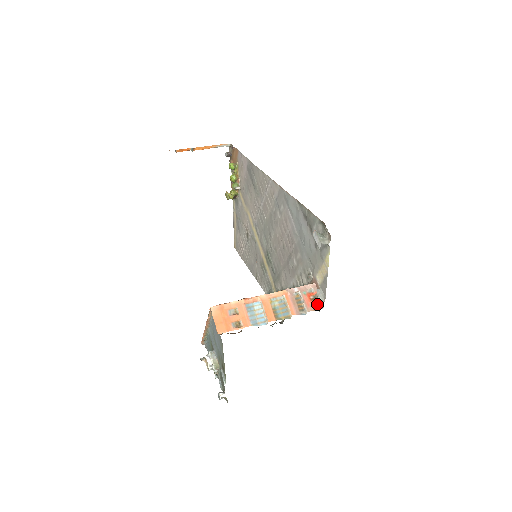
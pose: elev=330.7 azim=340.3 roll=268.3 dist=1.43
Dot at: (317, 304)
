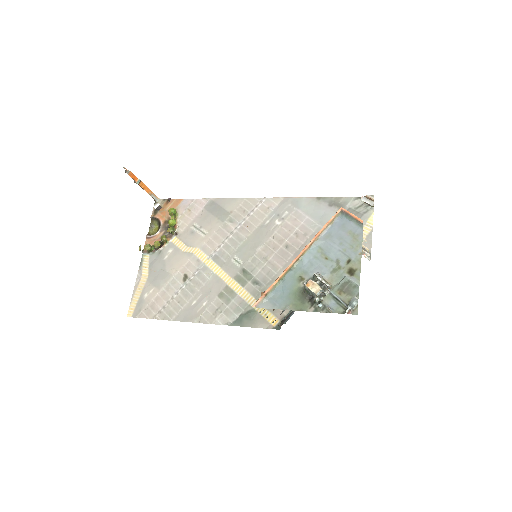
Dot at: (365, 257)
